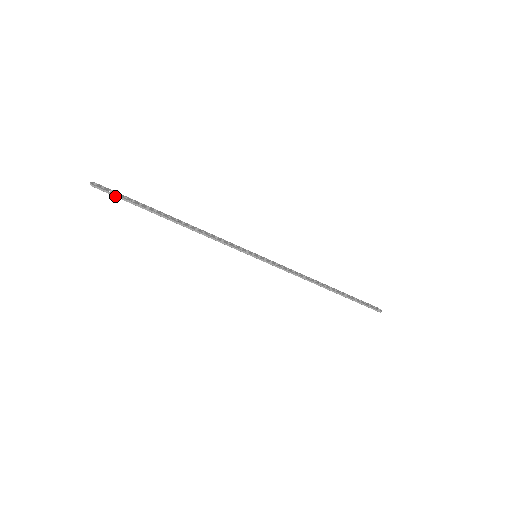
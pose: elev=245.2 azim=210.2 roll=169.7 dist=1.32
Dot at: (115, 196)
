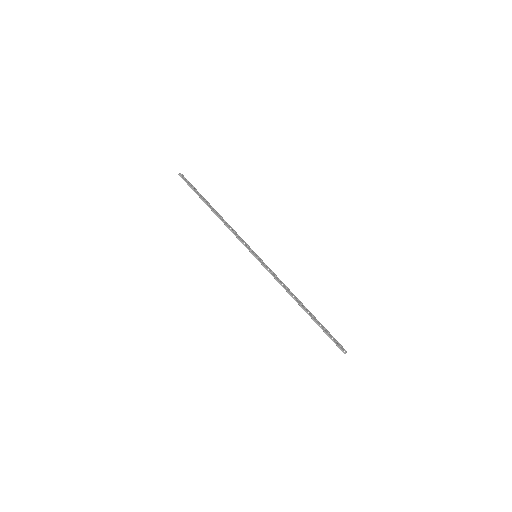
Dot at: (187, 184)
